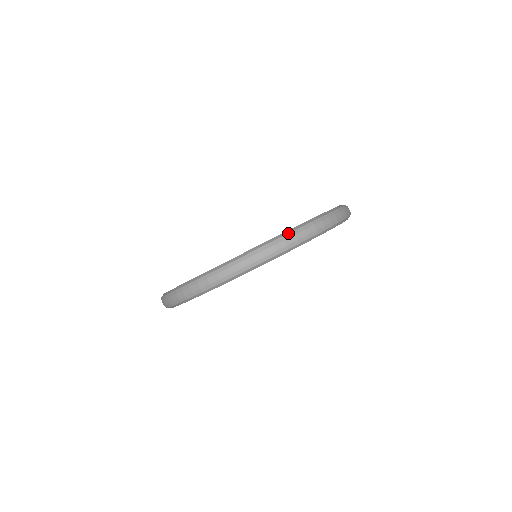
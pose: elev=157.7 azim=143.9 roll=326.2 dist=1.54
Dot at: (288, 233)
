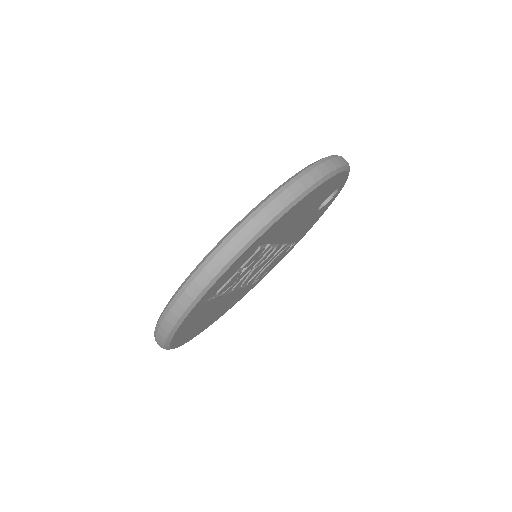
Dot at: (187, 280)
